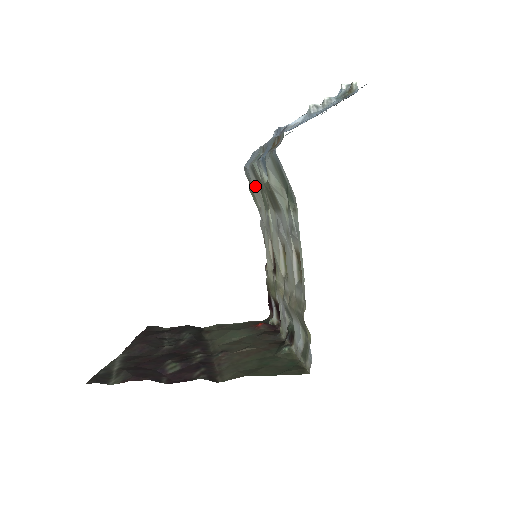
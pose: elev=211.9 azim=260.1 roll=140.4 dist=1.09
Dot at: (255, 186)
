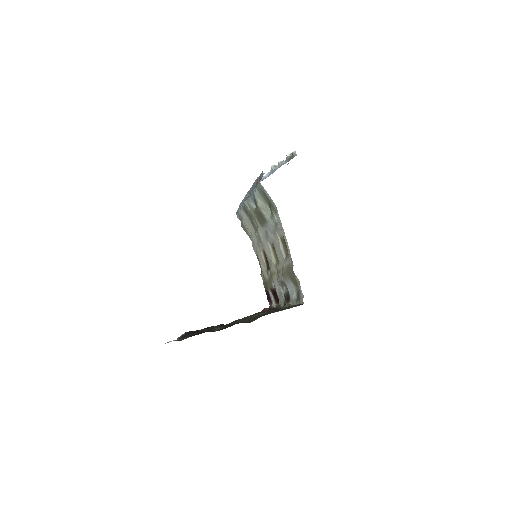
Dot at: (246, 220)
